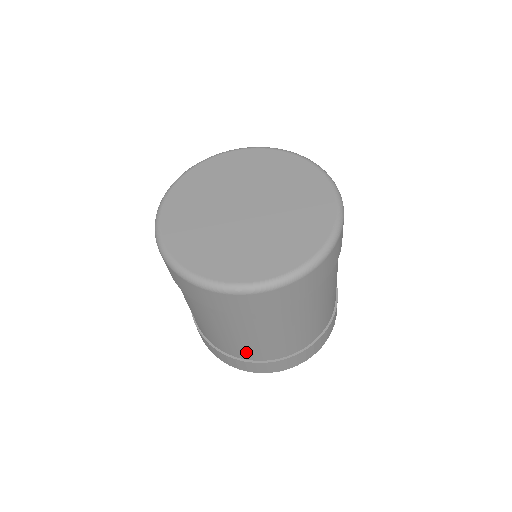
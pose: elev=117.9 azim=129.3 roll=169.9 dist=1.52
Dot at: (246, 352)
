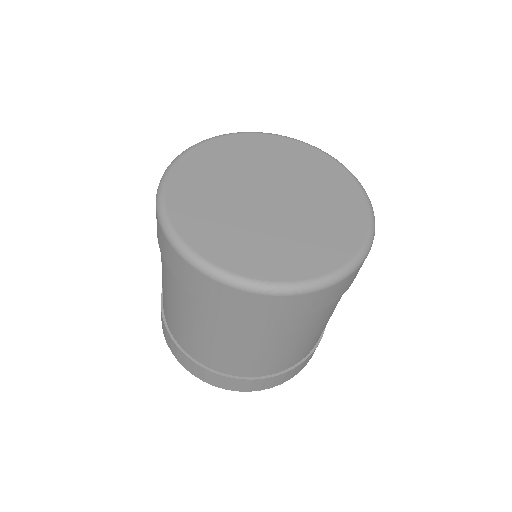
Dot at: (247, 367)
